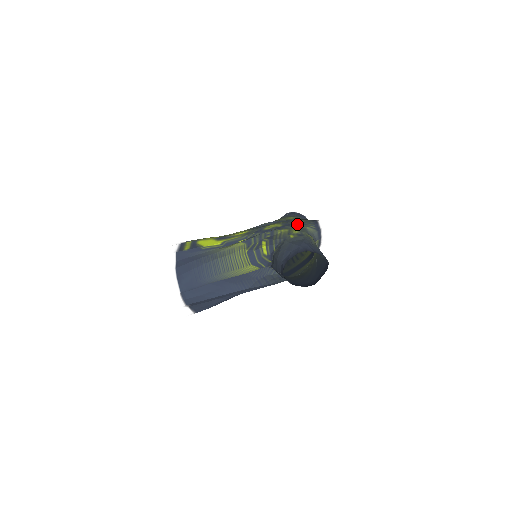
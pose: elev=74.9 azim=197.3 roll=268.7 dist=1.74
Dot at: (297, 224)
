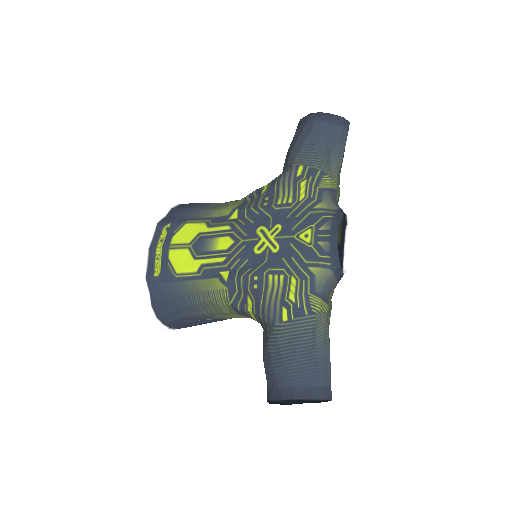
Dot at: (301, 255)
